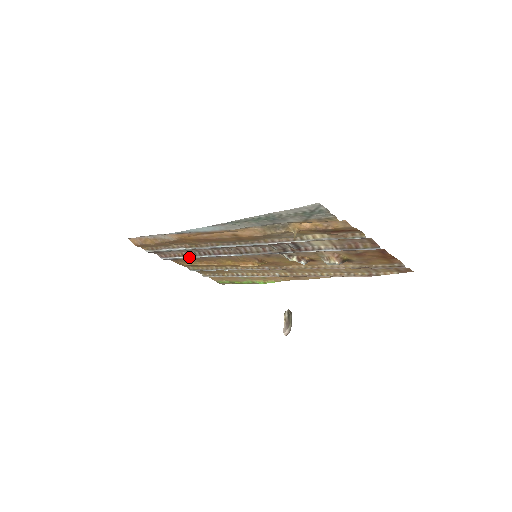
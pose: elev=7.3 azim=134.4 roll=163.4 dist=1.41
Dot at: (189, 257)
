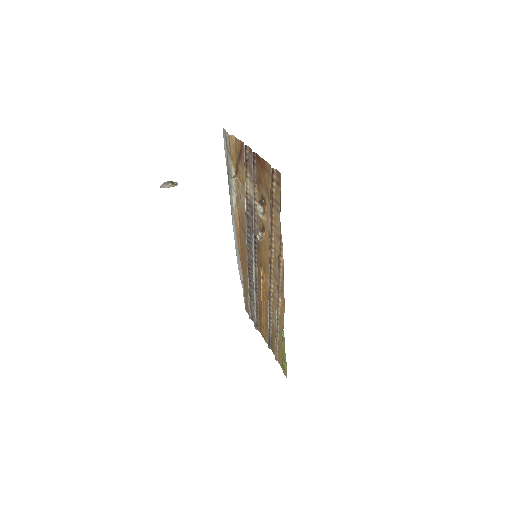
Dot at: (254, 304)
